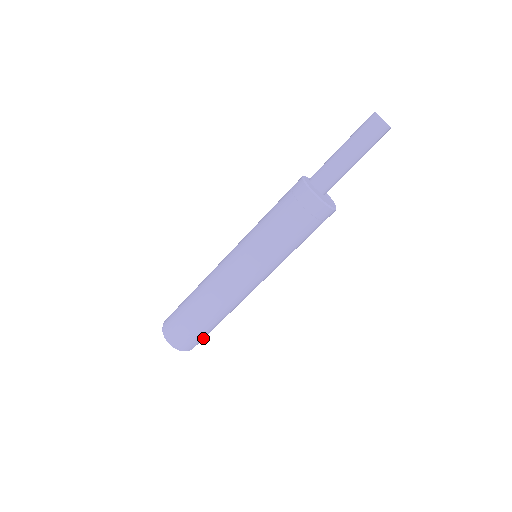
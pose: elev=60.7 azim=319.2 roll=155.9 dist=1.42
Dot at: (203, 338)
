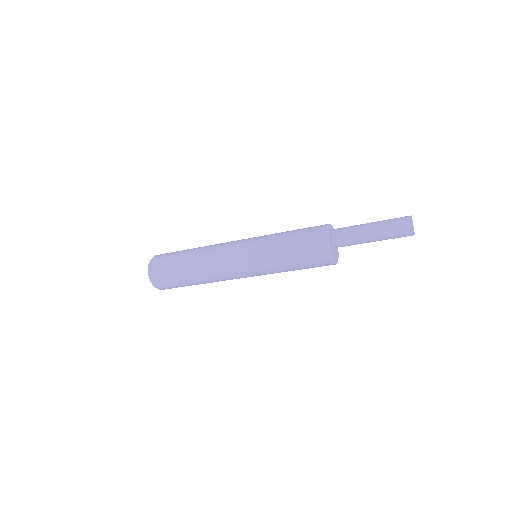
Dot at: (175, 287)
